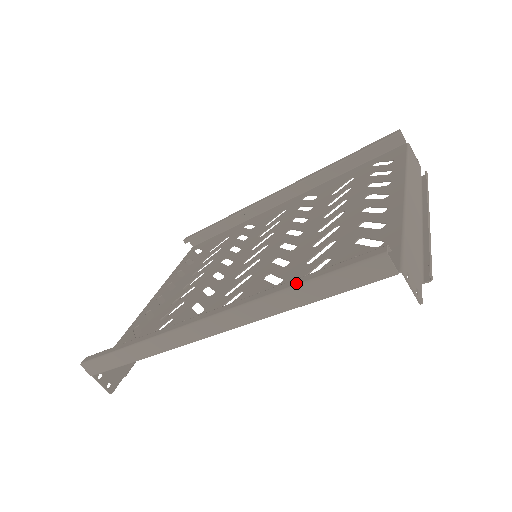
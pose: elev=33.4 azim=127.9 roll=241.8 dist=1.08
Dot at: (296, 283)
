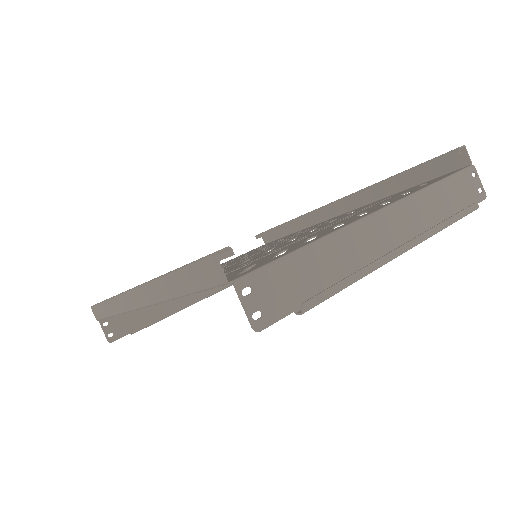
Dot at: occluded
